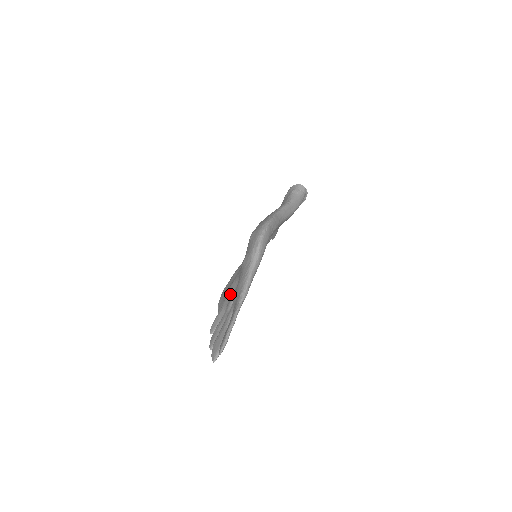
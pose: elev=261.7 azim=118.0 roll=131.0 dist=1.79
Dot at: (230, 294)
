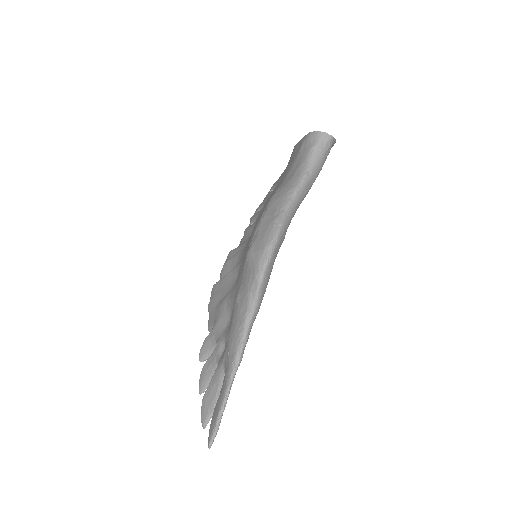
Dot at: (221, 323)
